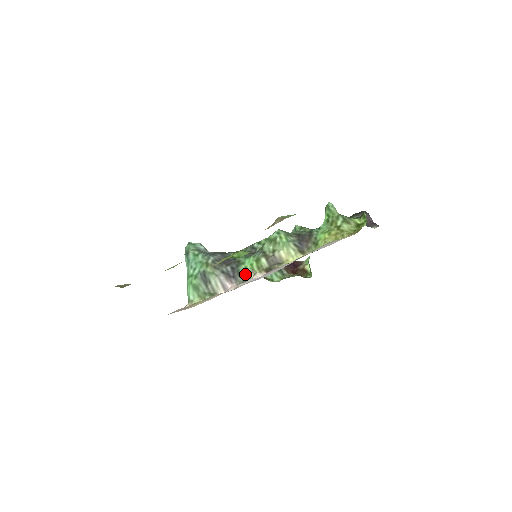
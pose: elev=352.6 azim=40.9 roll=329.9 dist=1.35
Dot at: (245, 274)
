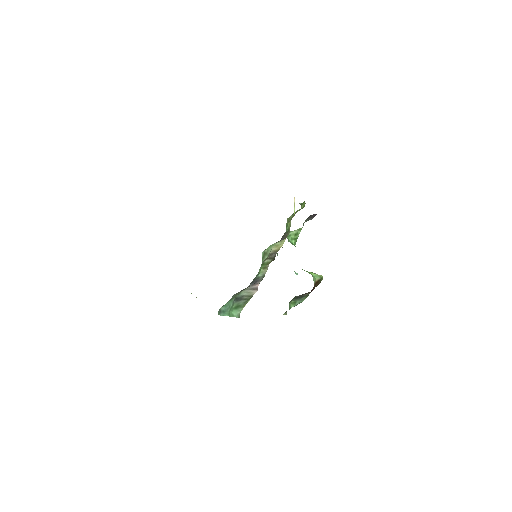
Dot at: (261, 274)
